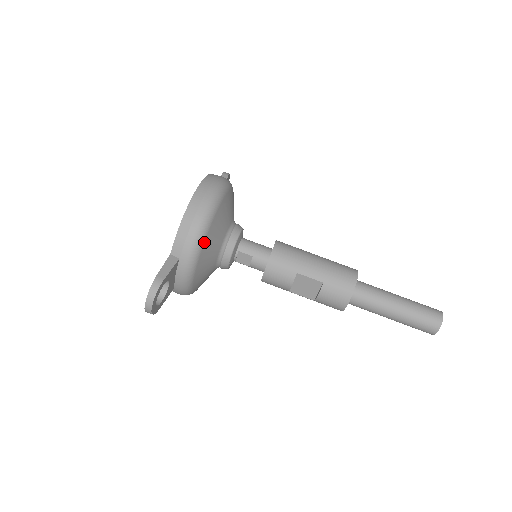
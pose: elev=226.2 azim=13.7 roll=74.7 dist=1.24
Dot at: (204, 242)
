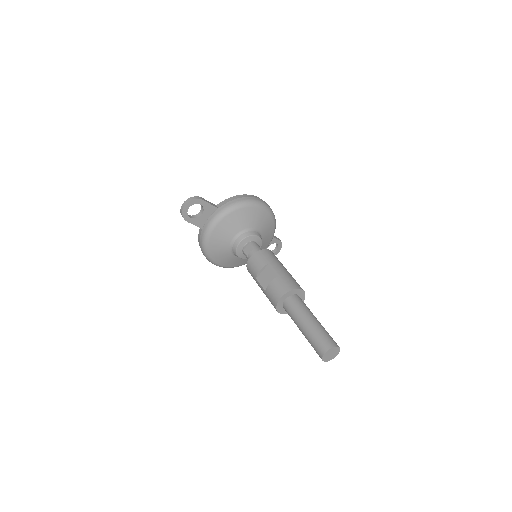
Dot at: (236, 210)
